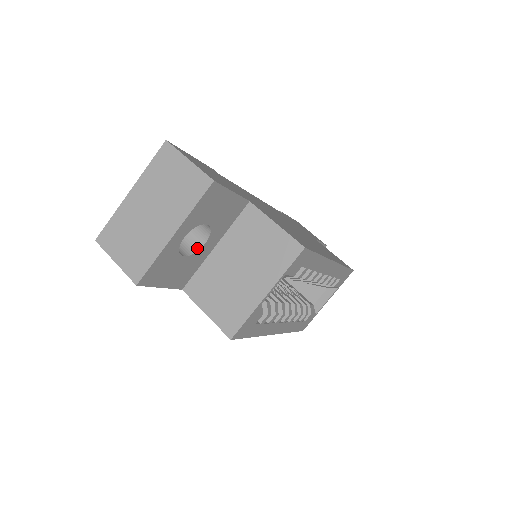
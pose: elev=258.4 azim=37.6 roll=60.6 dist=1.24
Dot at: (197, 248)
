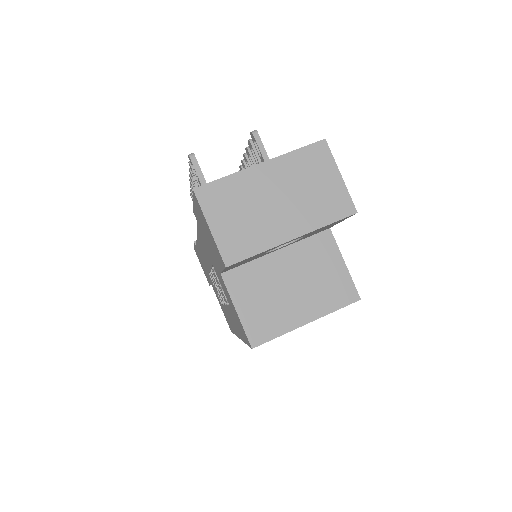
Dot at: occluded
